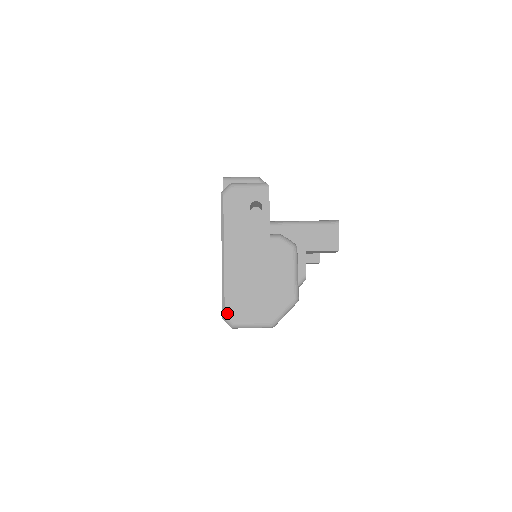
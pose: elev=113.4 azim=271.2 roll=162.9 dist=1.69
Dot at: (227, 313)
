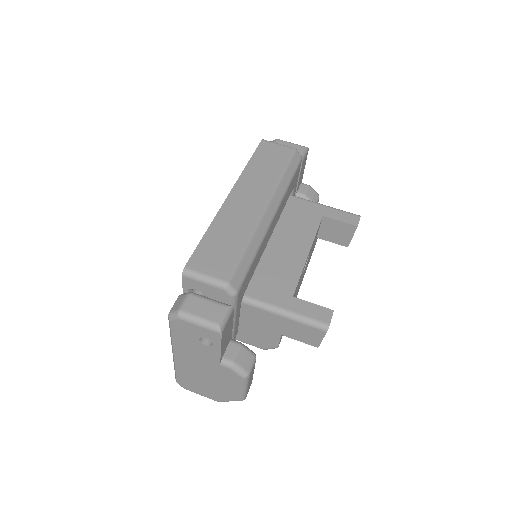
Dot at: (179, 383)
